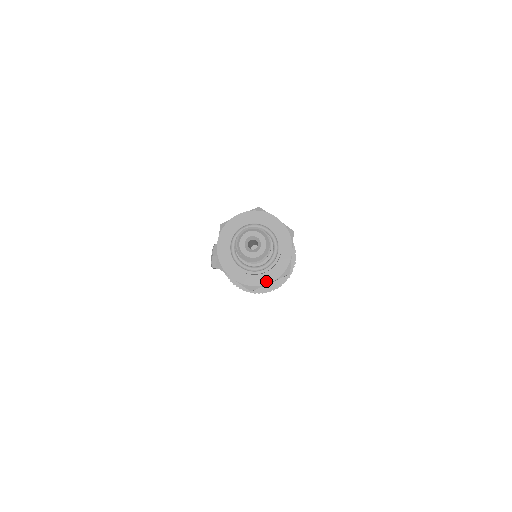
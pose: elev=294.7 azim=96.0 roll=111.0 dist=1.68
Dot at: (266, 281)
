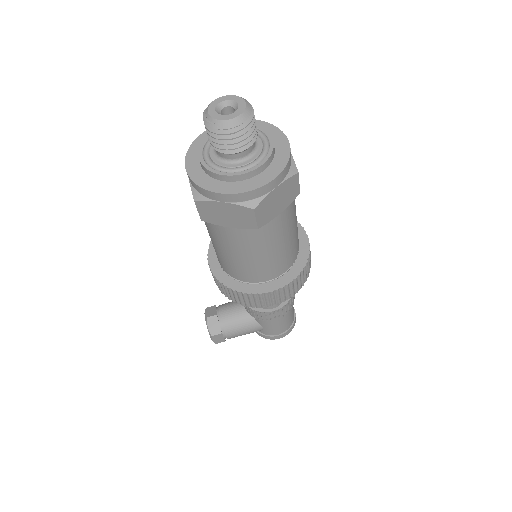
Dot at: (268, 179)
